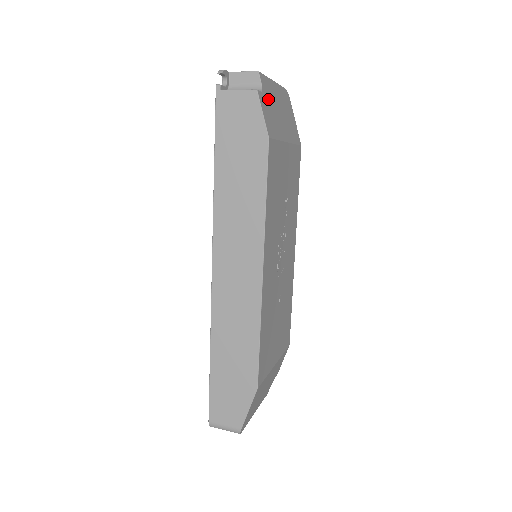
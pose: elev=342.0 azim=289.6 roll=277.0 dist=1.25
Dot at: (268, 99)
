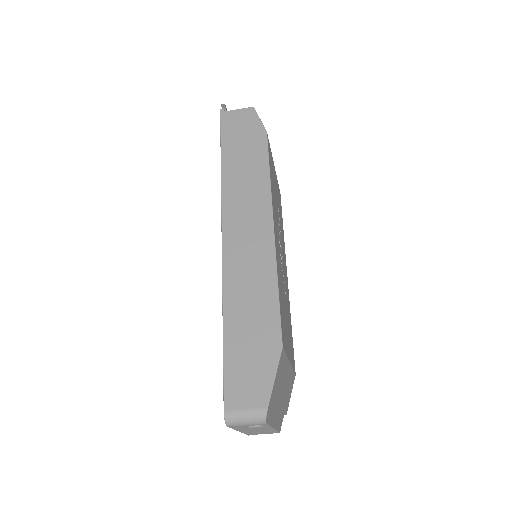
Dot at: occluded
